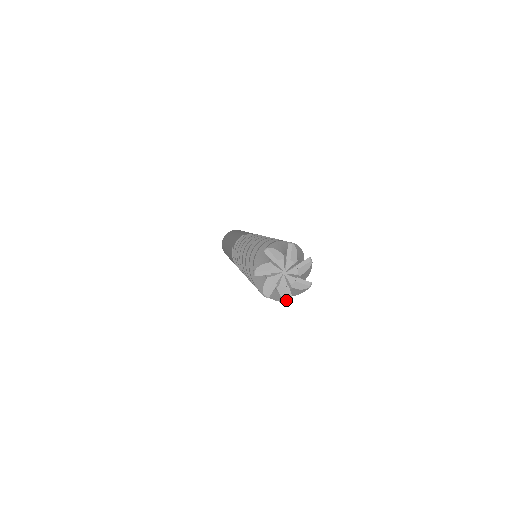
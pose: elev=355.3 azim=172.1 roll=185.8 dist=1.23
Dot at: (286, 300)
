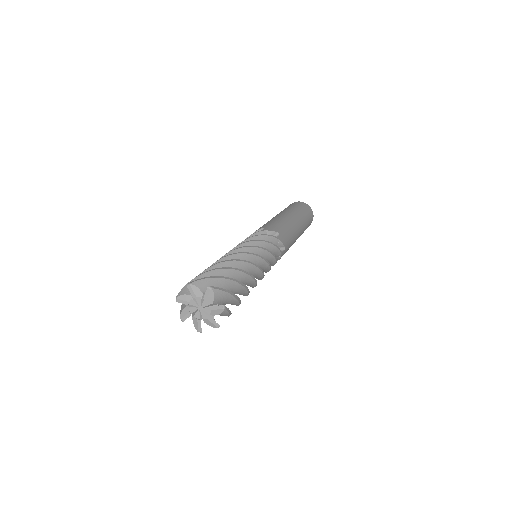
Dot at: (196, 329)
